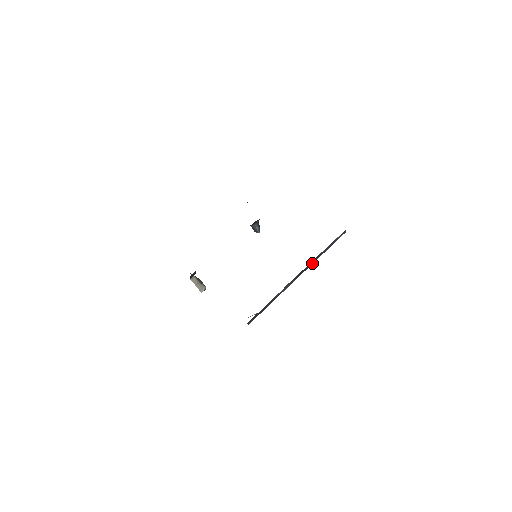
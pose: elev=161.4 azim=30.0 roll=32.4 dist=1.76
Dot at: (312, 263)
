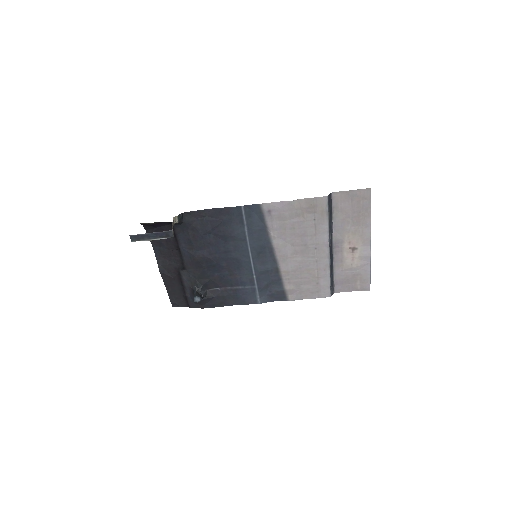
Dot at: (331, 263)
